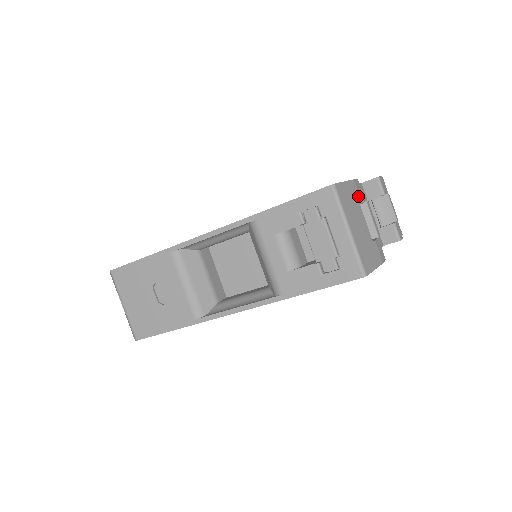
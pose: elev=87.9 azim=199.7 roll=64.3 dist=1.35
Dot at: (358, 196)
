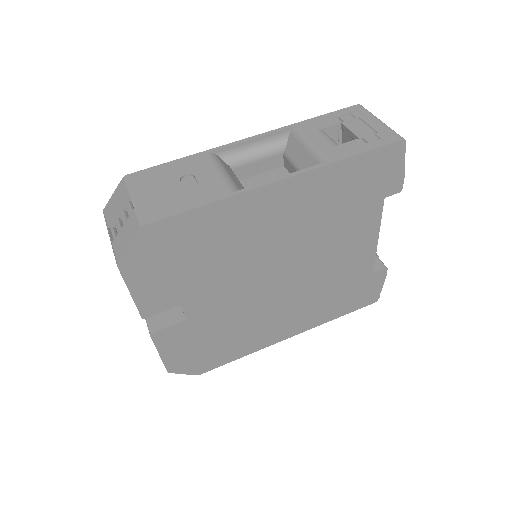
Dot at: occluded
